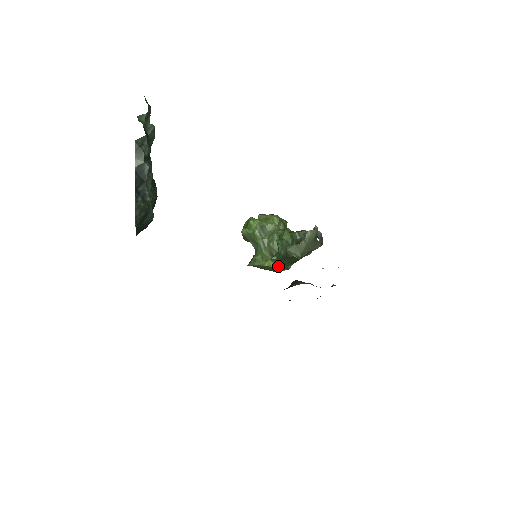
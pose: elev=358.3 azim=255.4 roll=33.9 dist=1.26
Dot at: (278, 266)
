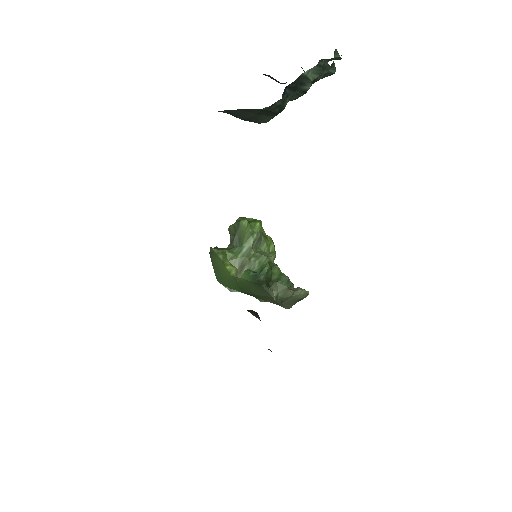
Dot at: (234, 280)
